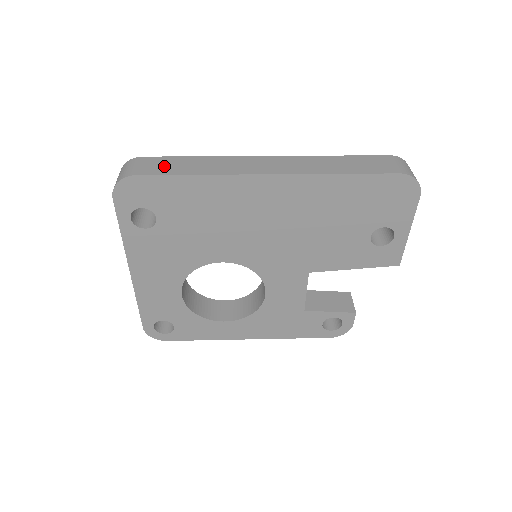
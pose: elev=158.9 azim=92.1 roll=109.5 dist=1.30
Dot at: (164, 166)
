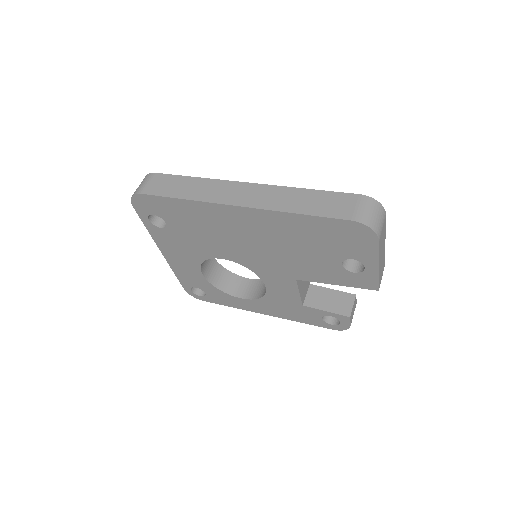
Dot at: (165, 186)
